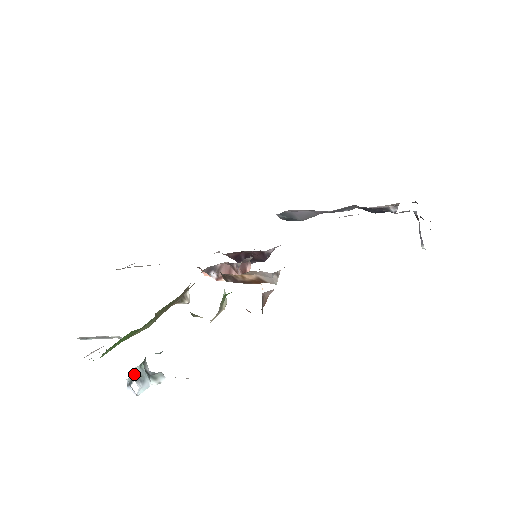
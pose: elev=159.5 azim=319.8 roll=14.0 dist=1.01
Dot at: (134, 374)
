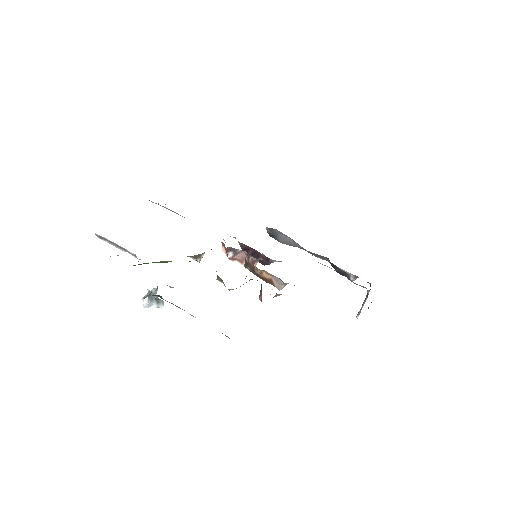
Dot at: (150, 292)
